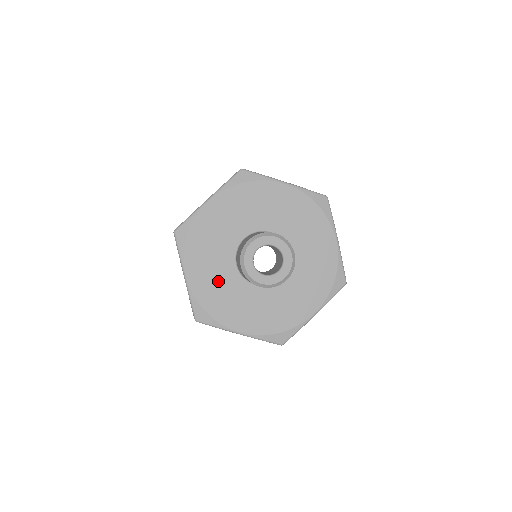
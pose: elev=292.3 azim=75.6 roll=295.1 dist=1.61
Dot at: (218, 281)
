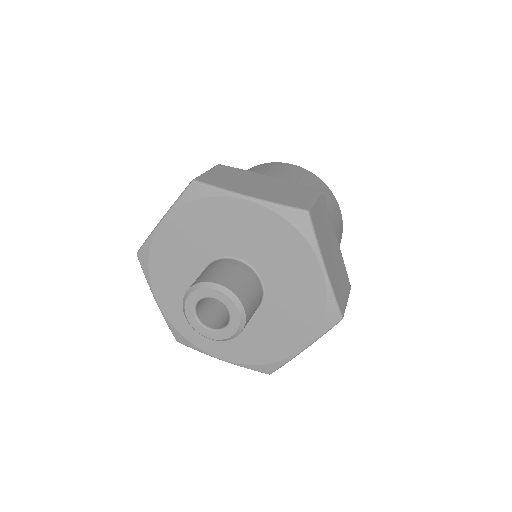
Dot at: (181, 256)
